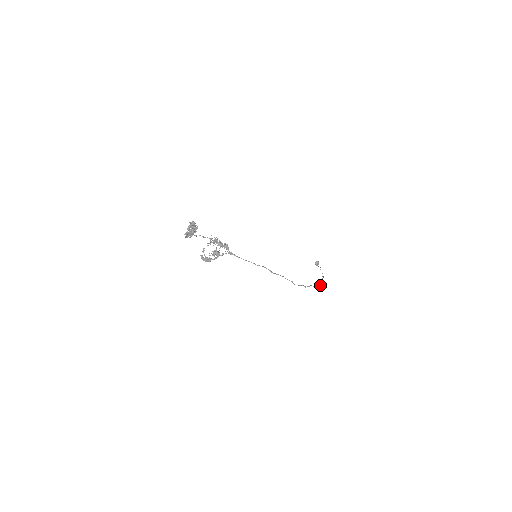
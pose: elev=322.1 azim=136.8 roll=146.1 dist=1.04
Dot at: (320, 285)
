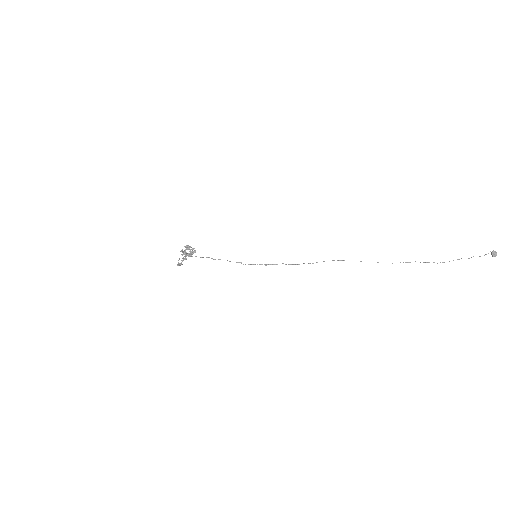
Dot at: occluded
